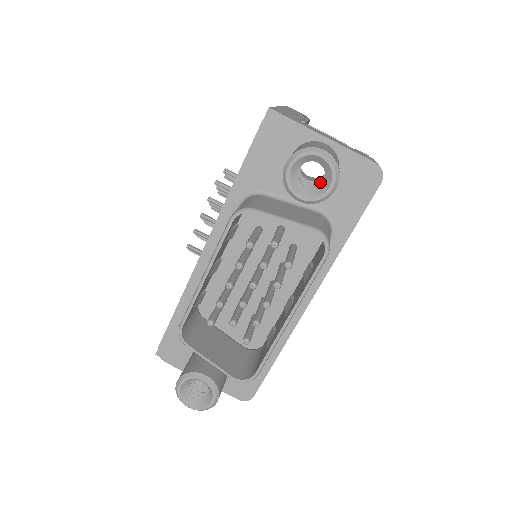
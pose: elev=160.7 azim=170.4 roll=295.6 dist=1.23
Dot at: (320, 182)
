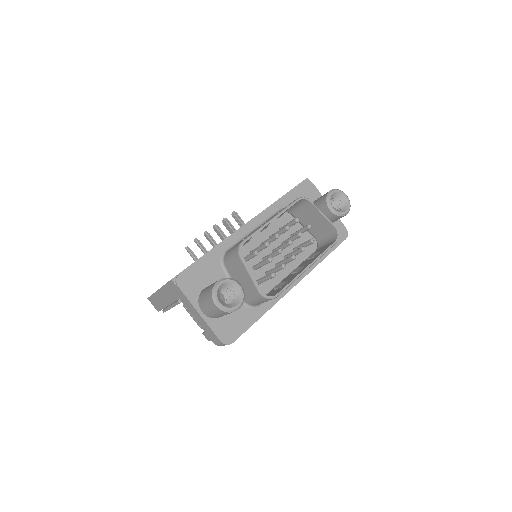
Dot at: occluded
